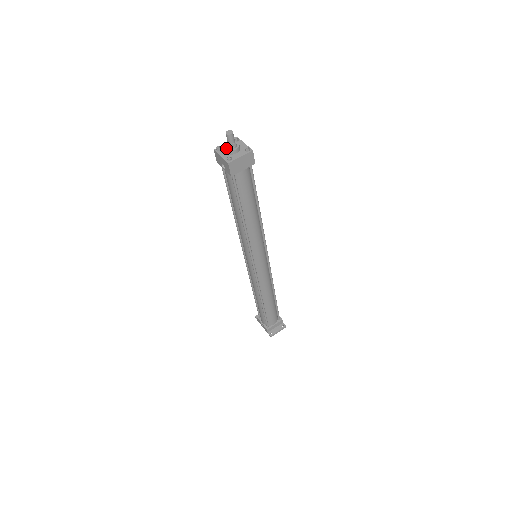
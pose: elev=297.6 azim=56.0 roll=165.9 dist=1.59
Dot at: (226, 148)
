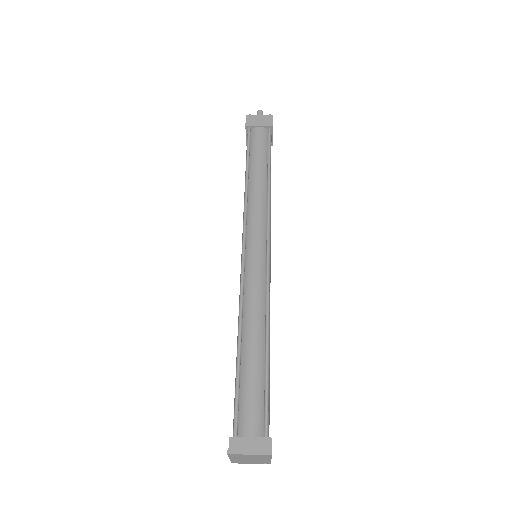
Dot at: occluded
